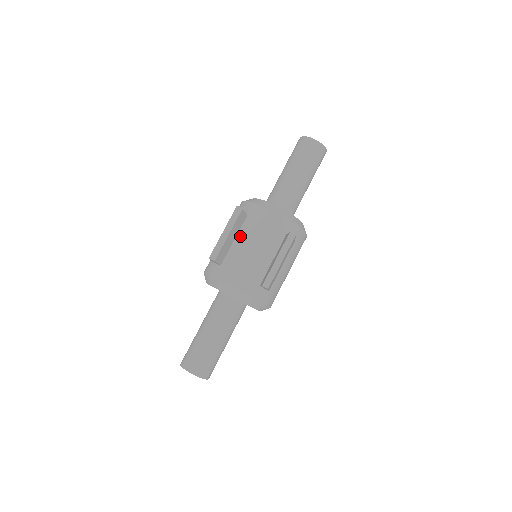
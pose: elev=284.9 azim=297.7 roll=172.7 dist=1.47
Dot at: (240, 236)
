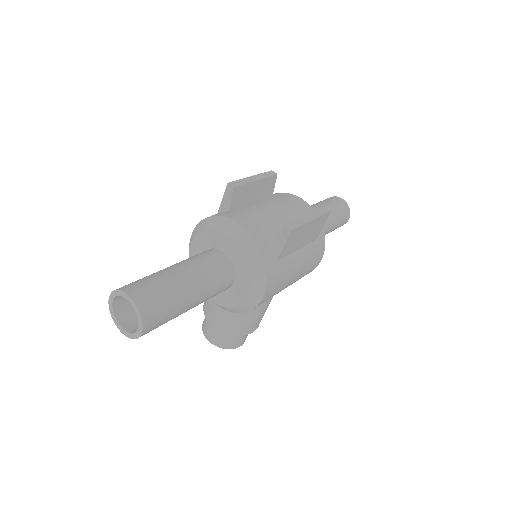
Dot at: (261, 201)
